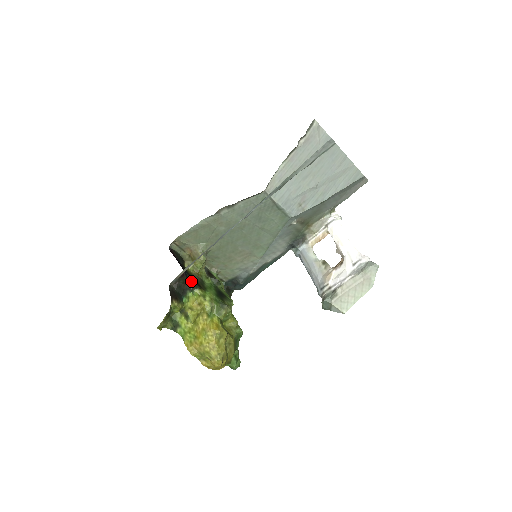
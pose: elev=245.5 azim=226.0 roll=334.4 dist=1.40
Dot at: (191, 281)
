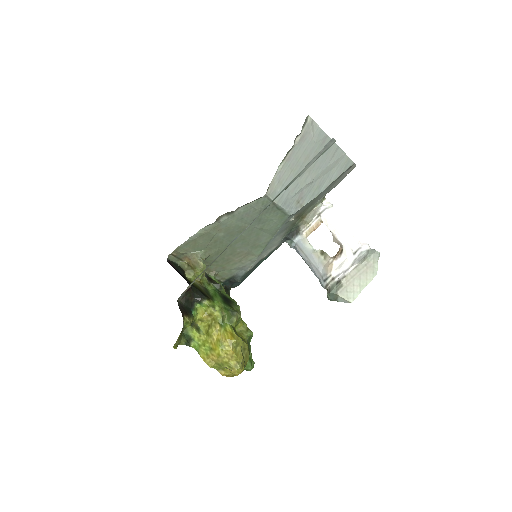
Dot at: (197, 292)
